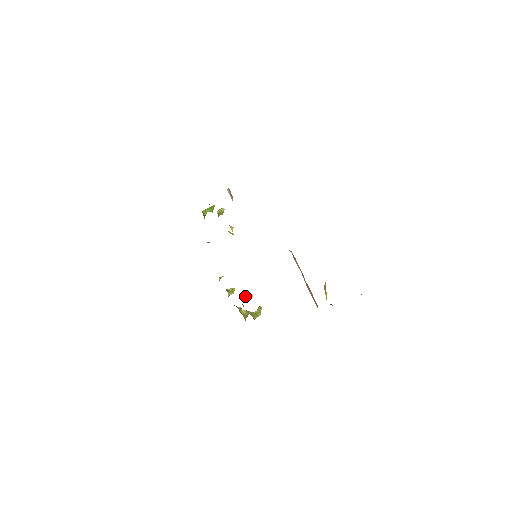
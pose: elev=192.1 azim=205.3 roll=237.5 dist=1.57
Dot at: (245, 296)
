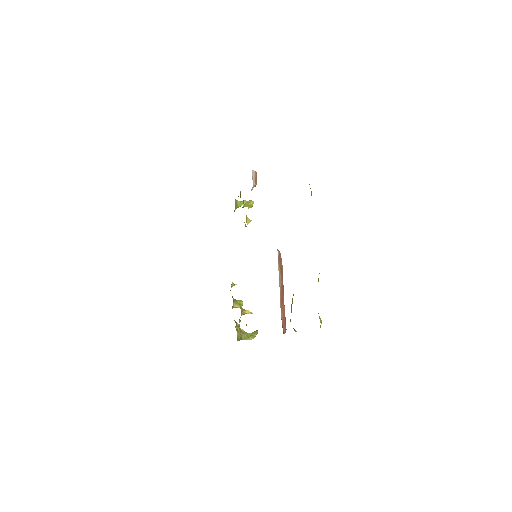
Dot at: (242, 308)
